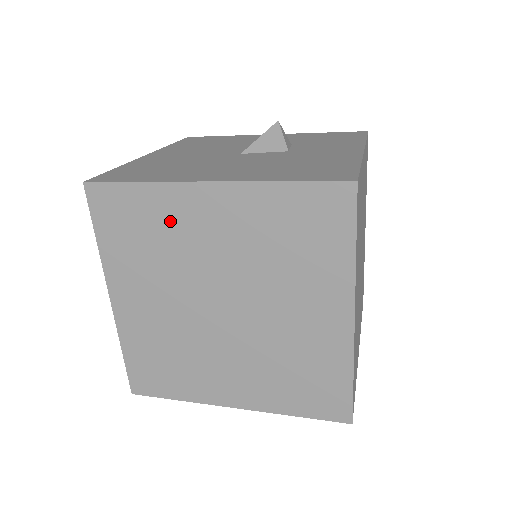
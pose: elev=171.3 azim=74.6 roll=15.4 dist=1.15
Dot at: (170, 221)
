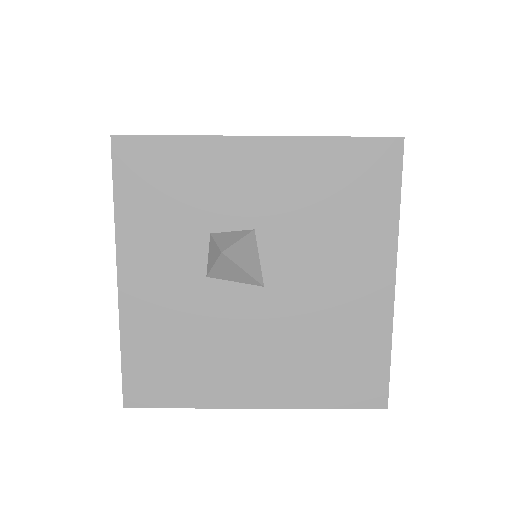
Dot at: occluded
